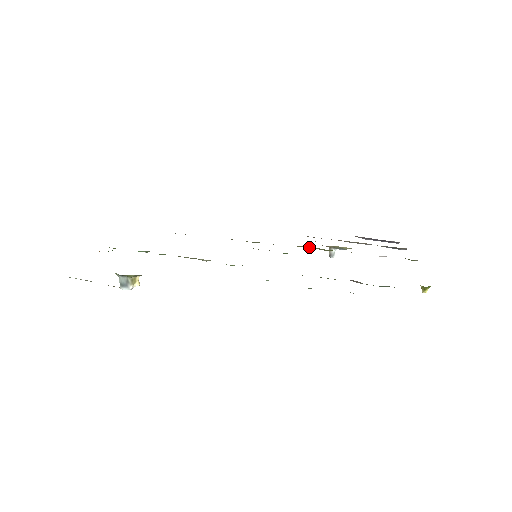
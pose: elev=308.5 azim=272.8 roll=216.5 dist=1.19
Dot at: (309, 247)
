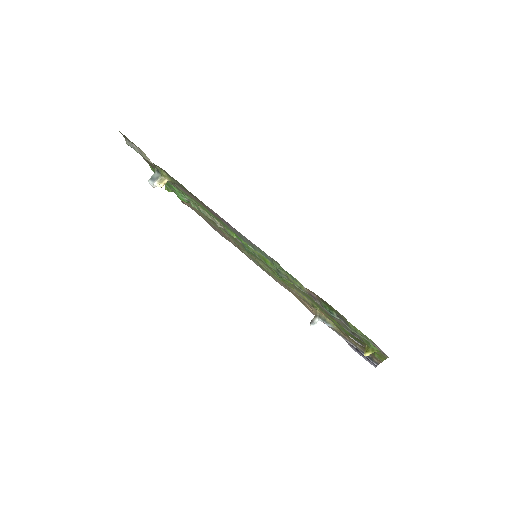
Dot at: (300, 294)
